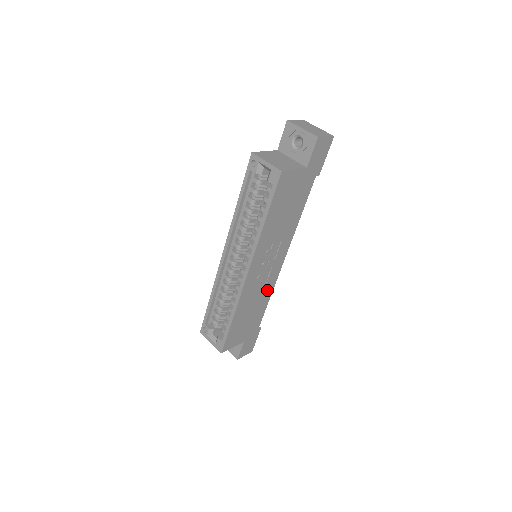
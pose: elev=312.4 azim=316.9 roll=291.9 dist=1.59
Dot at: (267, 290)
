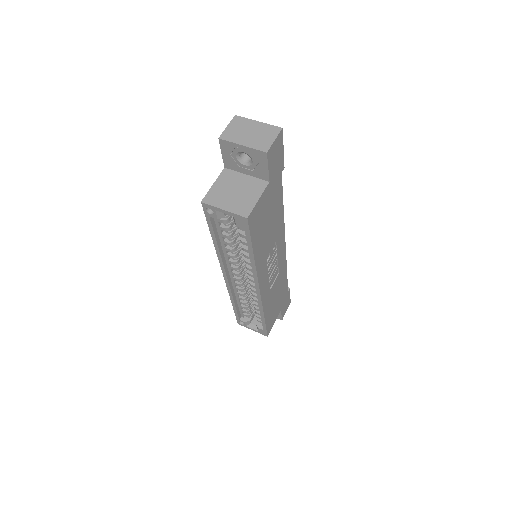
Dot at: (282, 271)
